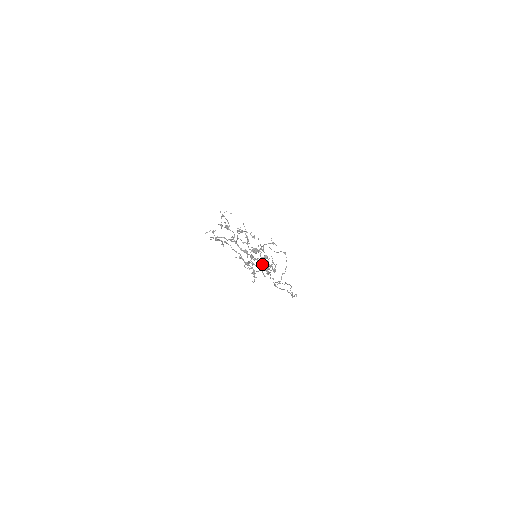
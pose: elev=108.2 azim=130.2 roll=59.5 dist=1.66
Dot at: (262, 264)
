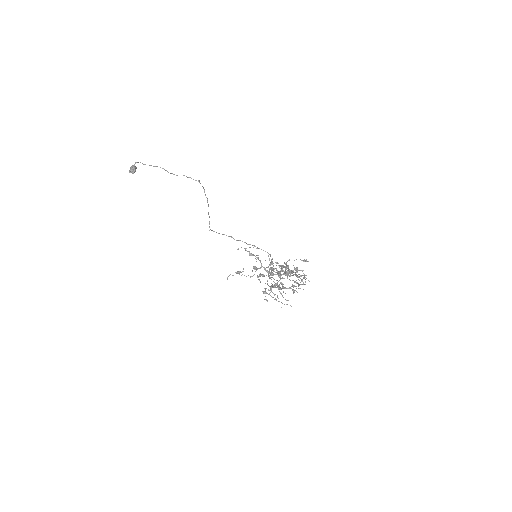
Dot at: (280, 272)
